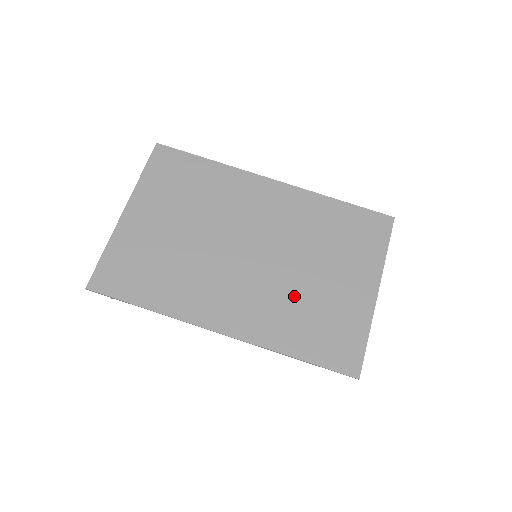
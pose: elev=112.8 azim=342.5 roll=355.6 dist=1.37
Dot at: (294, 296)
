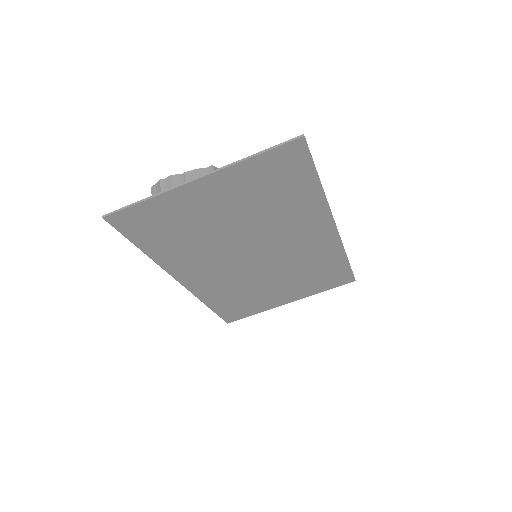
Dot at: (247, 287)
